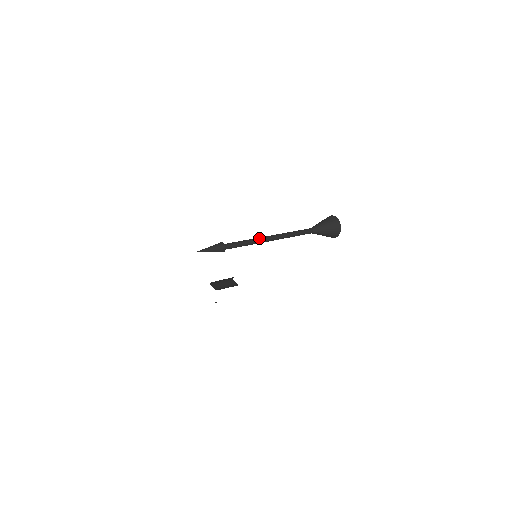
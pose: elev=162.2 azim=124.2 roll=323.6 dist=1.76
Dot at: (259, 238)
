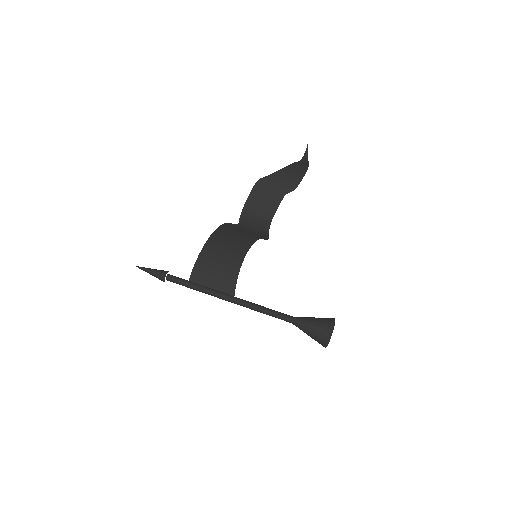
Dot at: (212, 295)
